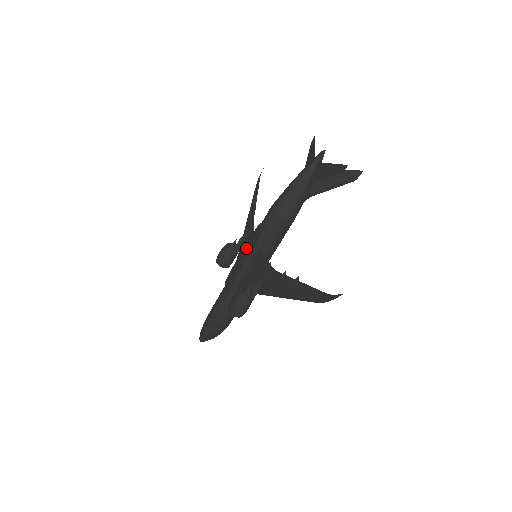
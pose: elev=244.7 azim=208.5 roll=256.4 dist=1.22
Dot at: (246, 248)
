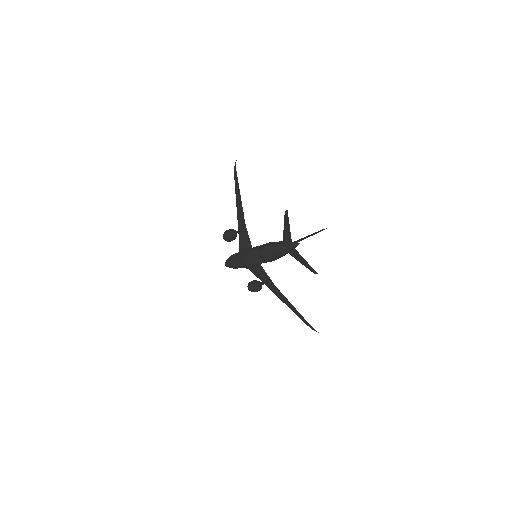
Dot at: (249, 258)
